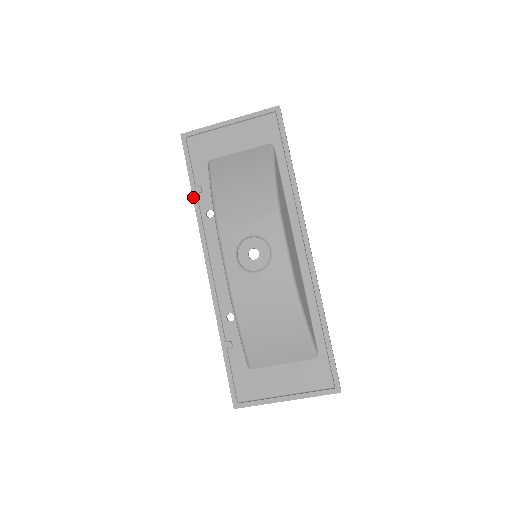
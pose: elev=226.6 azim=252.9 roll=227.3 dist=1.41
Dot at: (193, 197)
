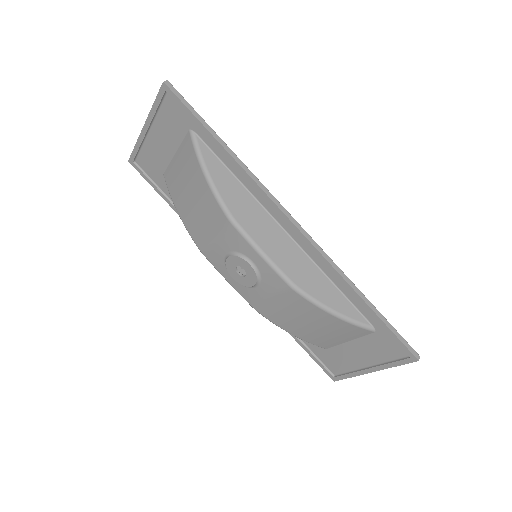
Dot at: occluded
